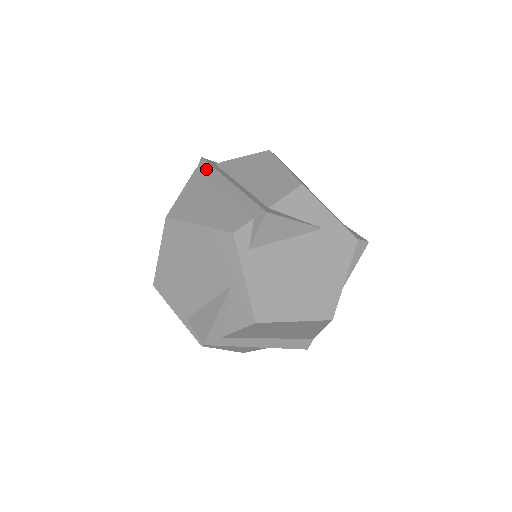
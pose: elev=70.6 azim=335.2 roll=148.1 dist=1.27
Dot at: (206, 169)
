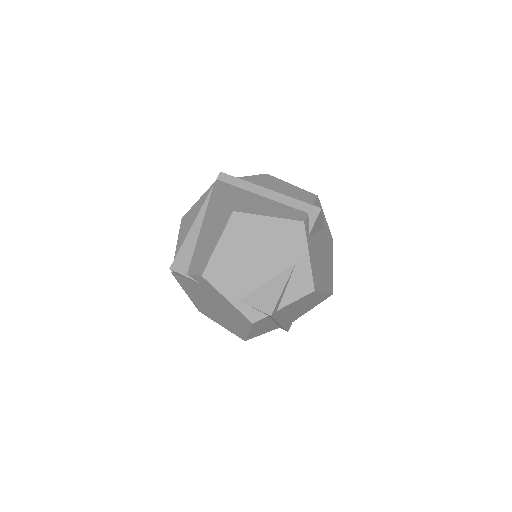
Dot at: (231, 181)
